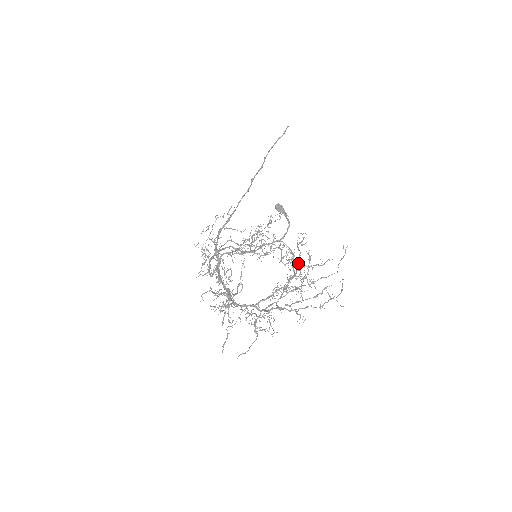
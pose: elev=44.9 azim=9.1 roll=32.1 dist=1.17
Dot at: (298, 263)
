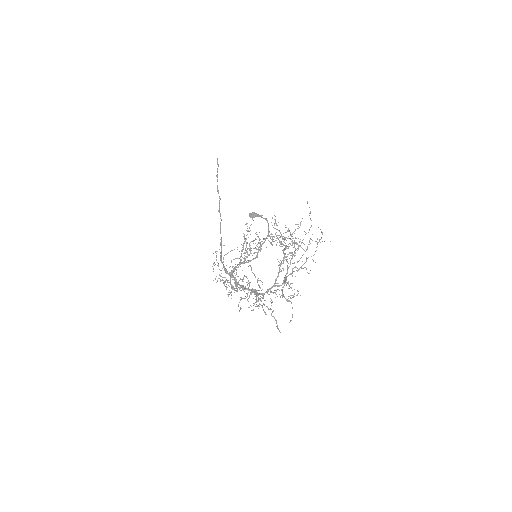
Dot at: (292, 240)
